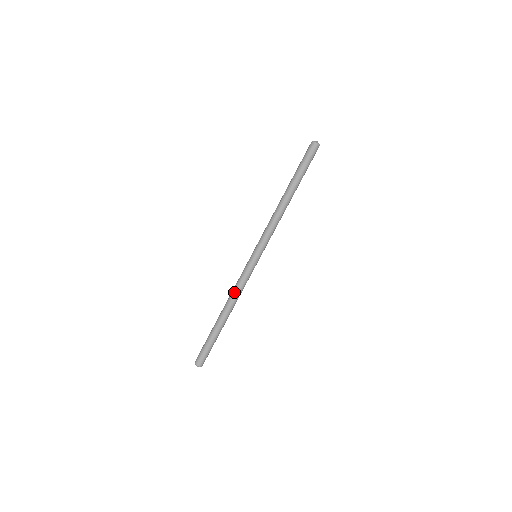
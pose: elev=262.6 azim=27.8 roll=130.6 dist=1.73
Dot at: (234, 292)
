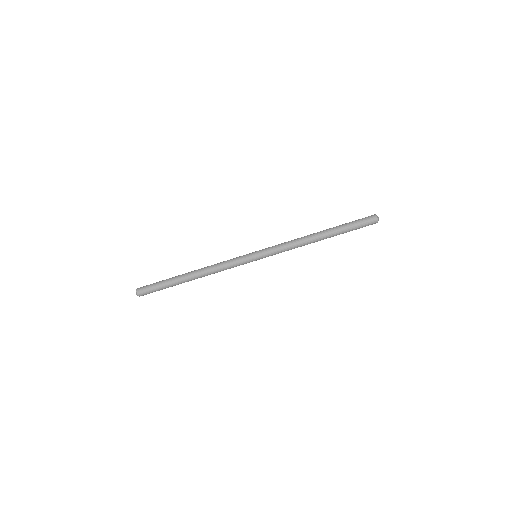
Dot at: (216, 268)
